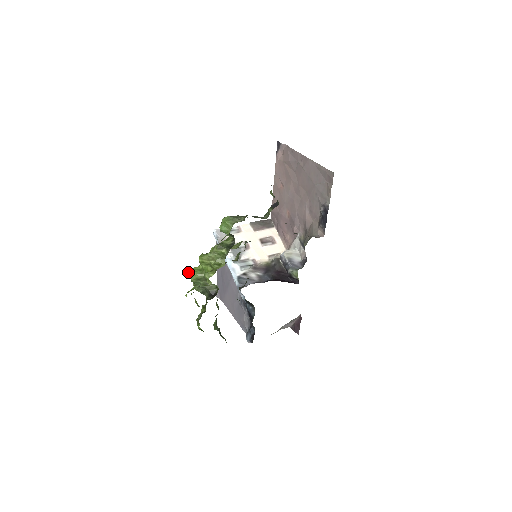
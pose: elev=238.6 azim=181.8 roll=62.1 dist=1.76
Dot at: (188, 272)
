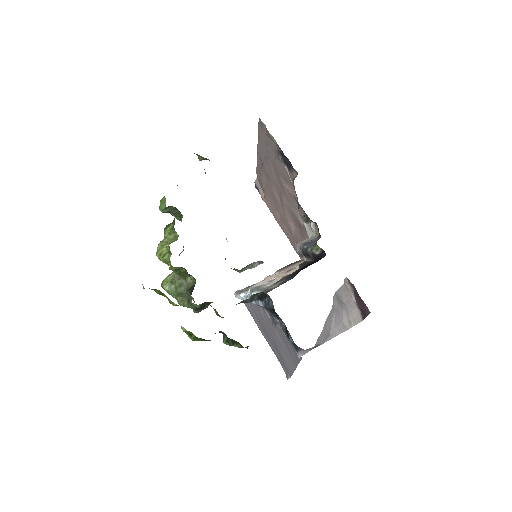
Dot at: (161, 286)
